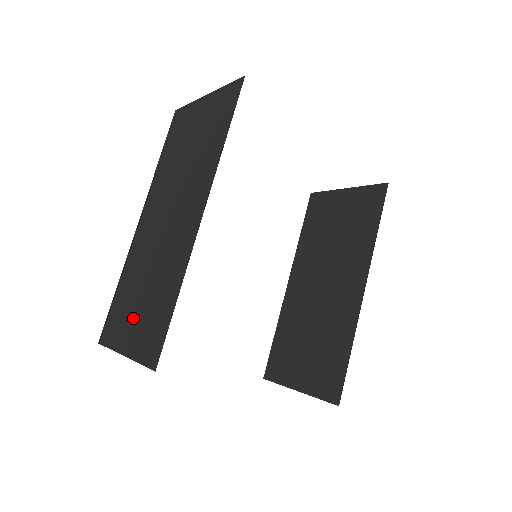
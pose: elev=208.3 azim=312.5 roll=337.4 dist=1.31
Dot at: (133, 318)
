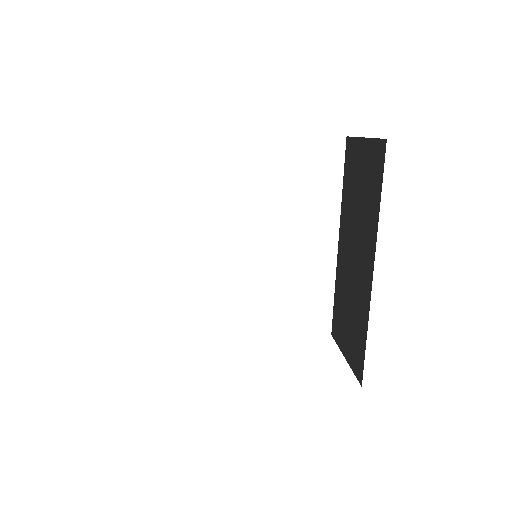
Dot at: occluded
